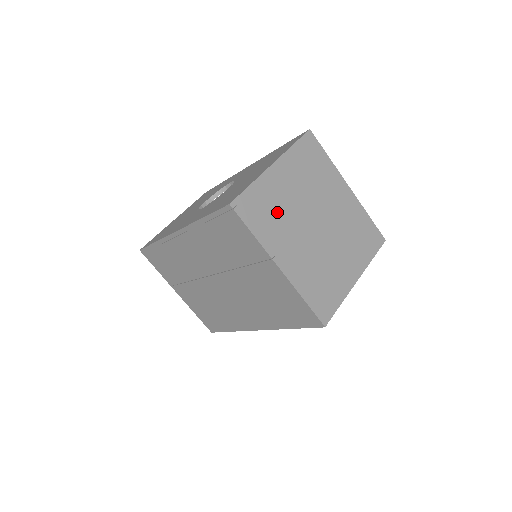
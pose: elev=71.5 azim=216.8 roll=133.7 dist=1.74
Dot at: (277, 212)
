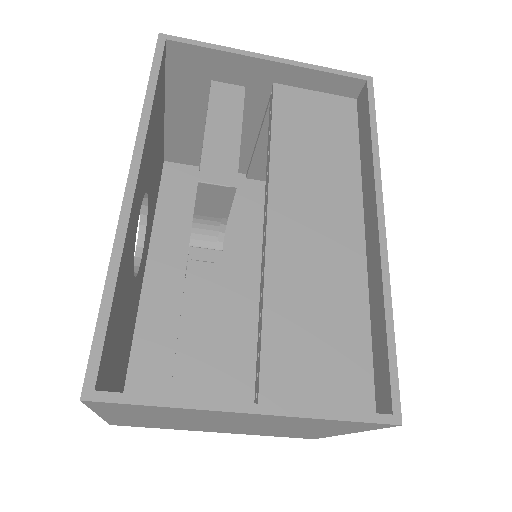
Dot at: (163, 424)
